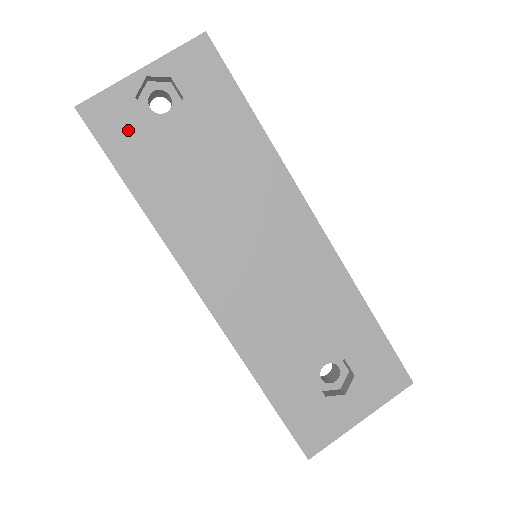
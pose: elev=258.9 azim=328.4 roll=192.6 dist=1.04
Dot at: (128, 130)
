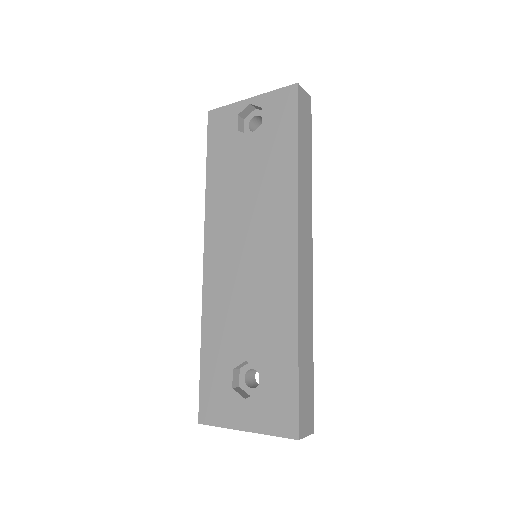
Dot at: (224, 134)
